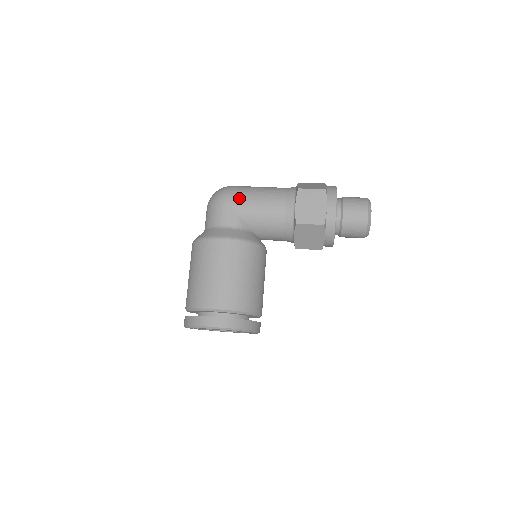
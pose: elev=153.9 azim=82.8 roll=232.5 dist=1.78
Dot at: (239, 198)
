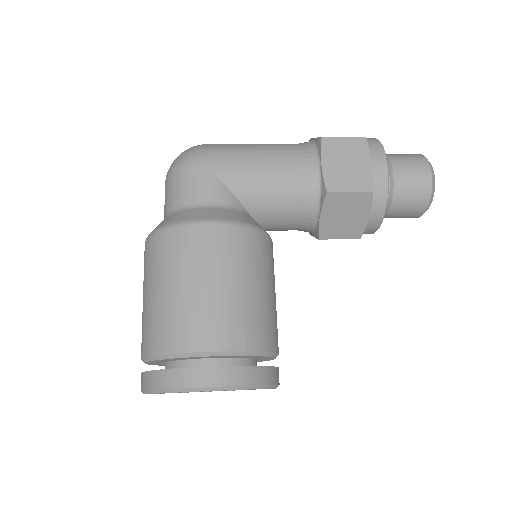
Dot at: (224, 157)
